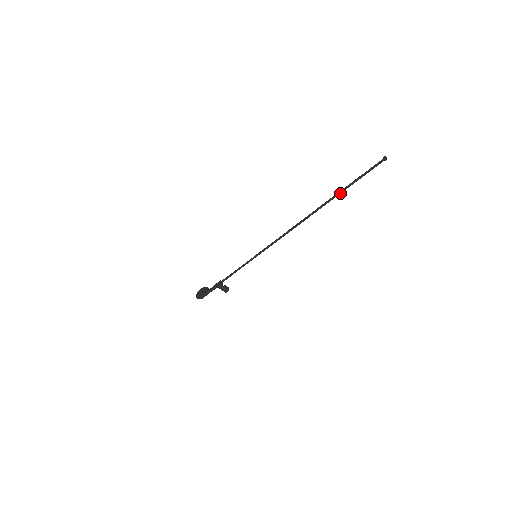
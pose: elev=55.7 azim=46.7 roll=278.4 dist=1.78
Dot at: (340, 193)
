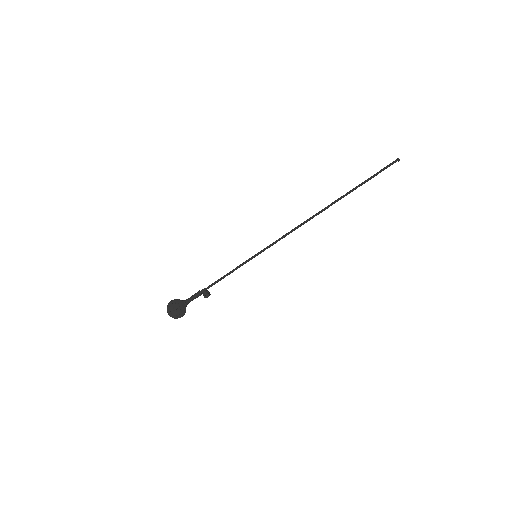
Dot at: (355, 189)
